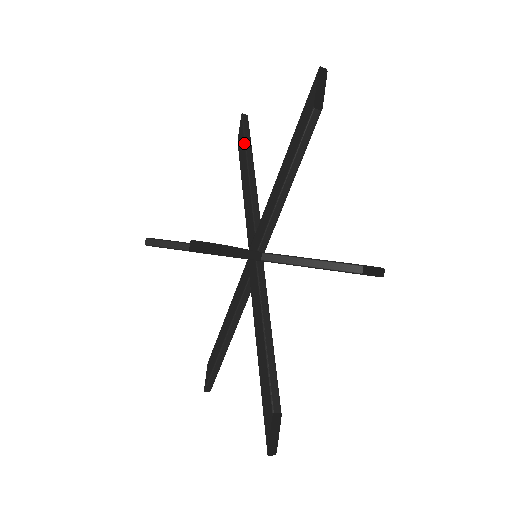
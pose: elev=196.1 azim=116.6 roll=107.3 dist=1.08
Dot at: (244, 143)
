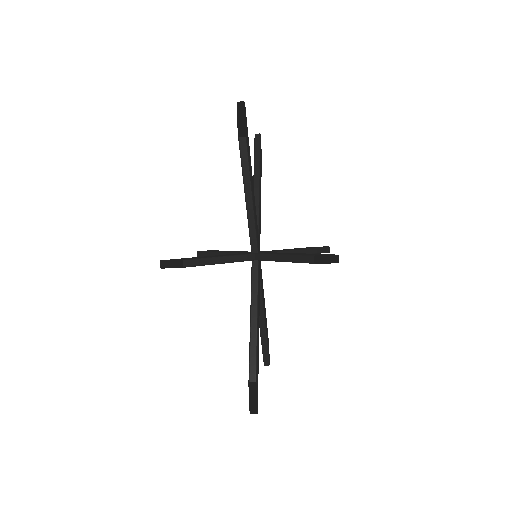
Dot at: (254, 160)
